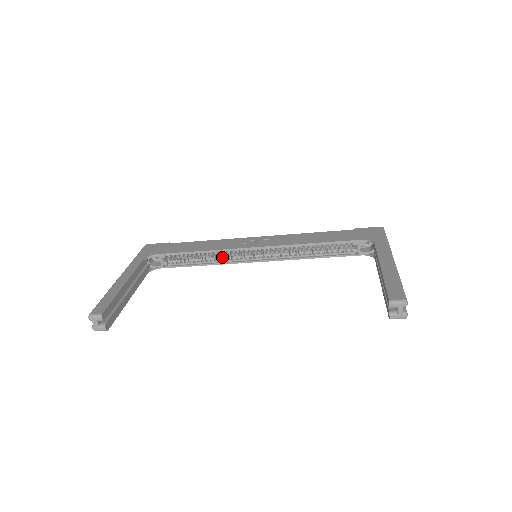
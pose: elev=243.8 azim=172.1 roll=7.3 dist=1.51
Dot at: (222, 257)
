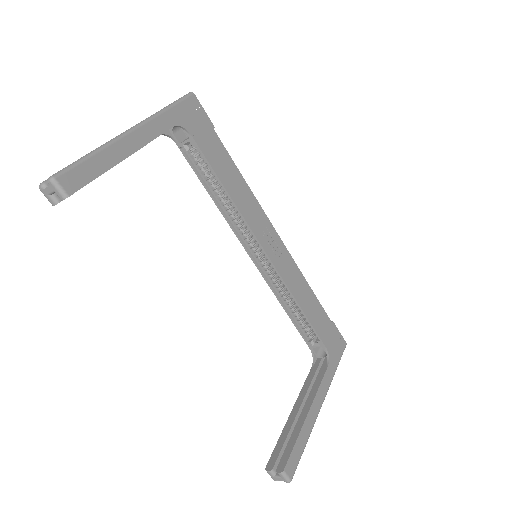
Dot at: (234, 215)
